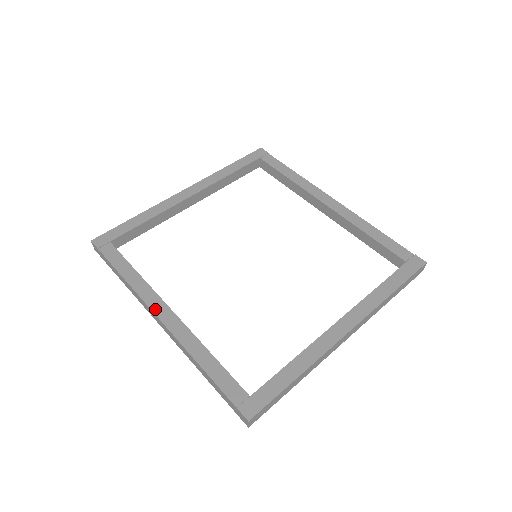
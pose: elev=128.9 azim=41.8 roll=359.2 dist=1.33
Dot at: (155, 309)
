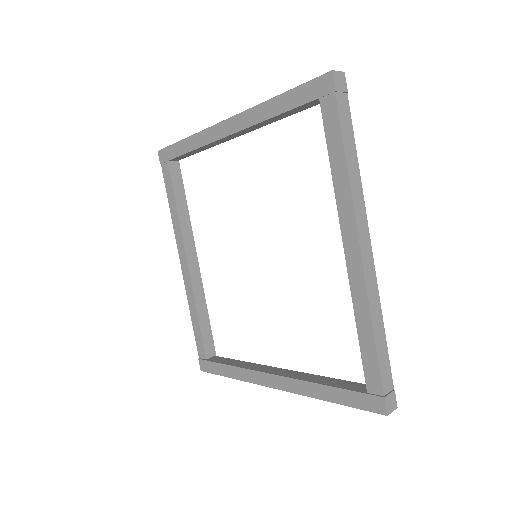
Dot at: (180, 254)
